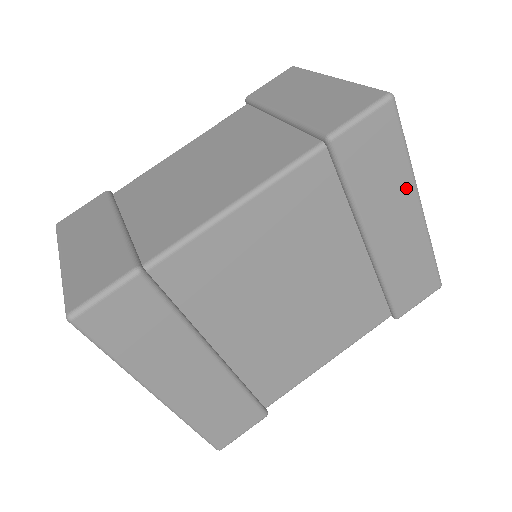
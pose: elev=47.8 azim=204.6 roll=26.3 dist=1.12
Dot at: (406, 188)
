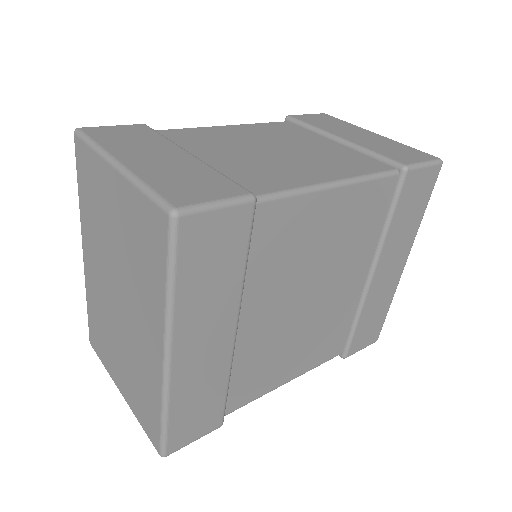
Dot at: (410, 240)
